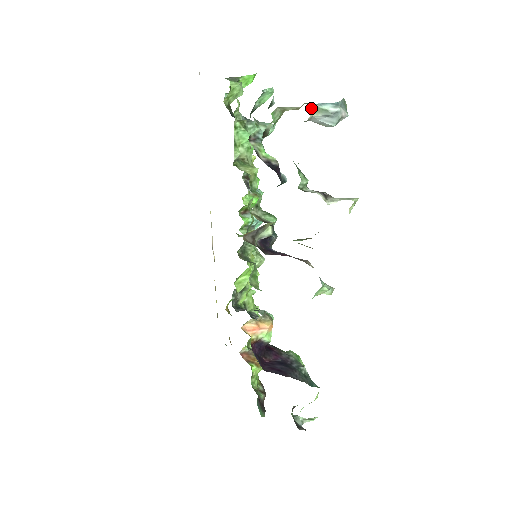
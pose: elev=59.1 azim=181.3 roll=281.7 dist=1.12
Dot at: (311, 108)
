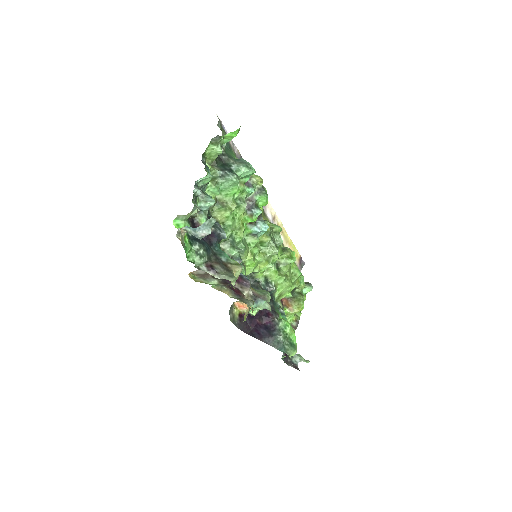
Dot at: (180, 230)
